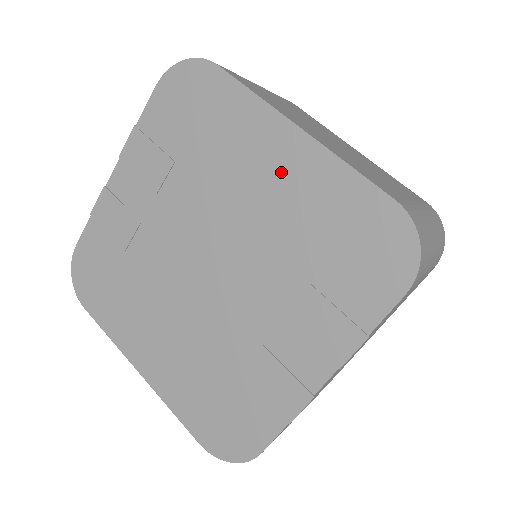
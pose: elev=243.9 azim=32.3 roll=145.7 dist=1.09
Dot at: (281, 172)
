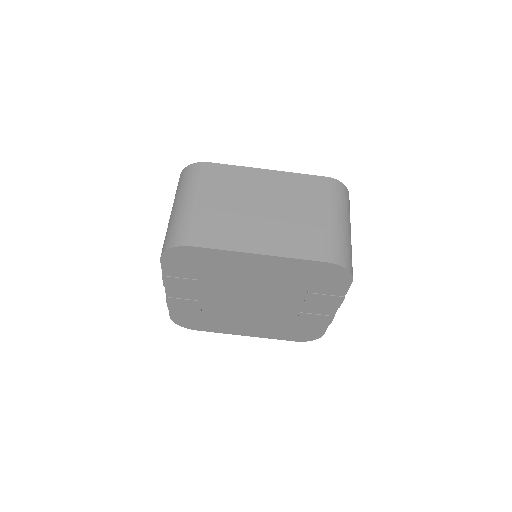
Dot at: (264, 269)
